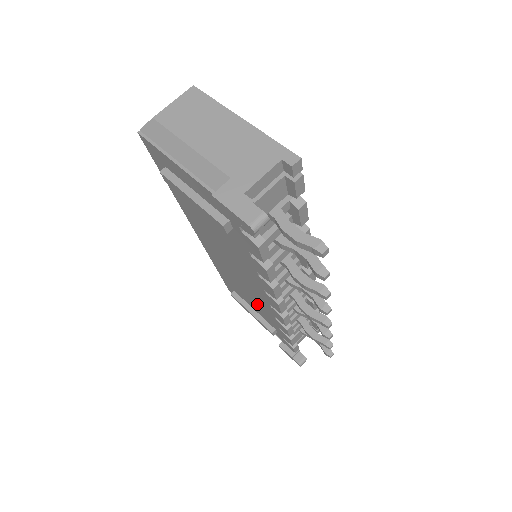
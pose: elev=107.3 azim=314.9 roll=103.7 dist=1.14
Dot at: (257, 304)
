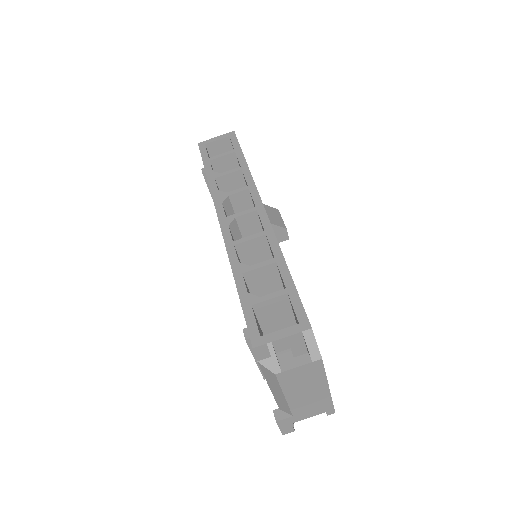
Dot at: occluded
